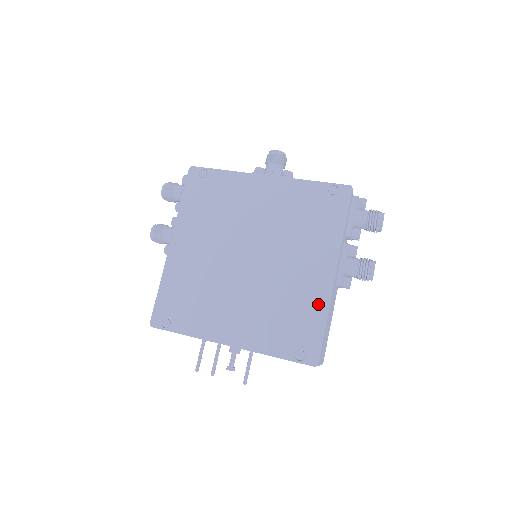
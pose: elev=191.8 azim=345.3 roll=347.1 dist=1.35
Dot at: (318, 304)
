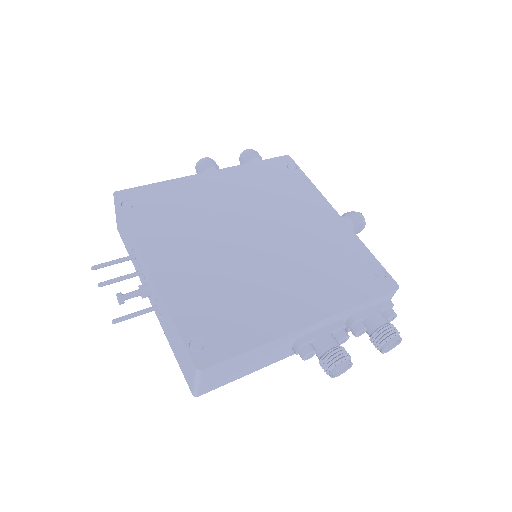
Dot at: (267, 327)
